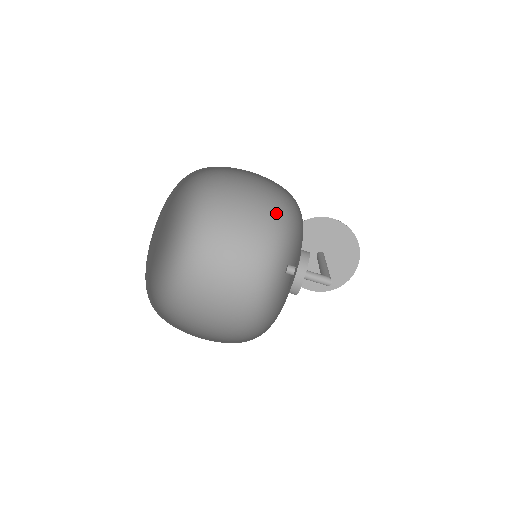
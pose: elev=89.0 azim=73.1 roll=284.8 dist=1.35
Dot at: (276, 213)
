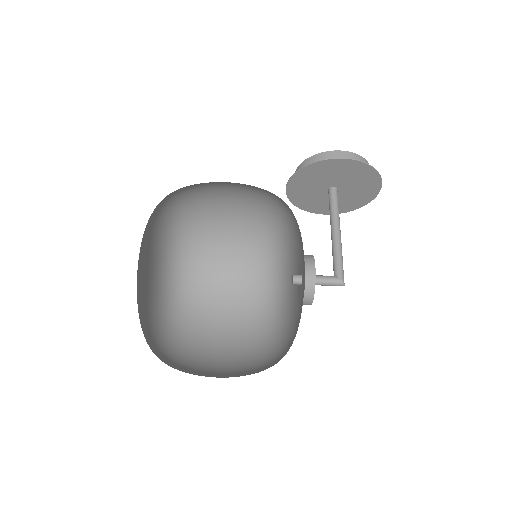
Dot at: (268, 191)
